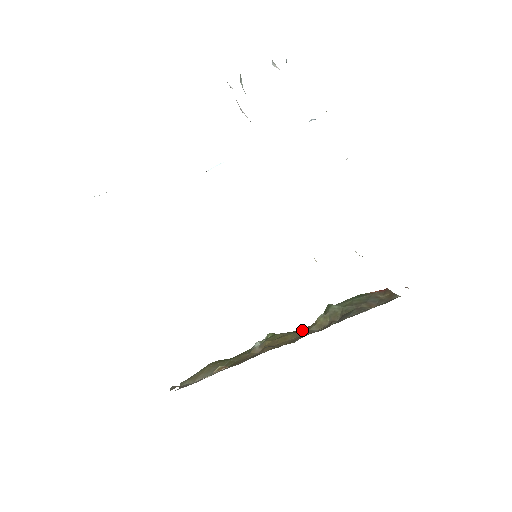
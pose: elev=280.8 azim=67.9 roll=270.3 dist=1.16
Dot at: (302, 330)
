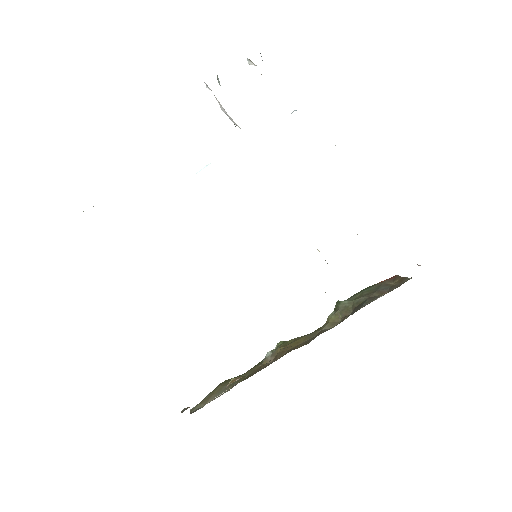
Dot at: (314, 332)
